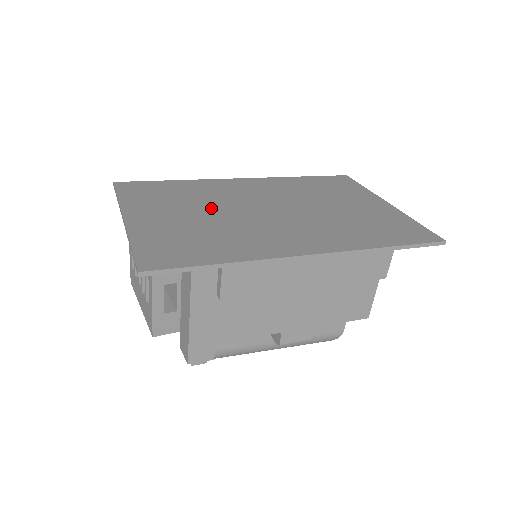
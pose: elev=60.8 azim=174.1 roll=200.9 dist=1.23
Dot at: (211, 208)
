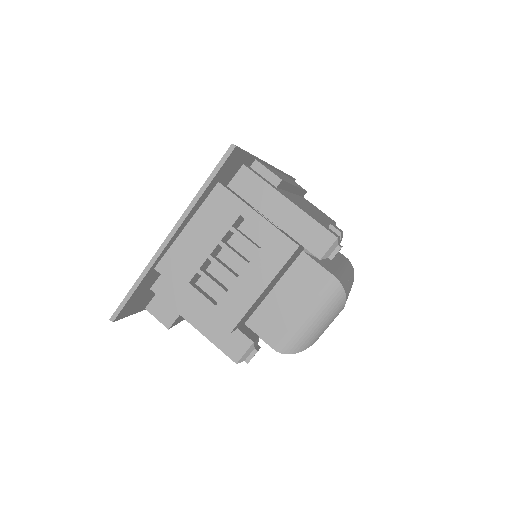
Dot at: occluded
